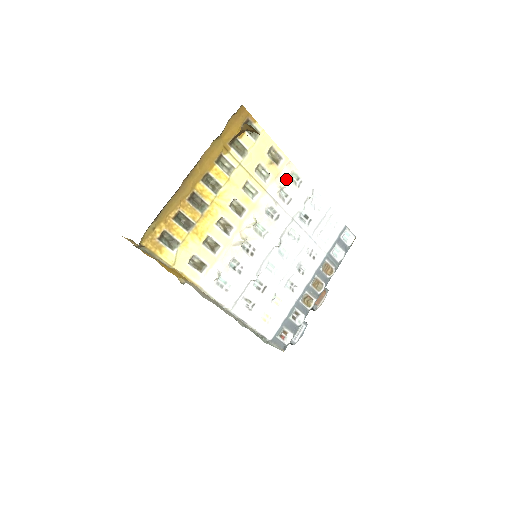
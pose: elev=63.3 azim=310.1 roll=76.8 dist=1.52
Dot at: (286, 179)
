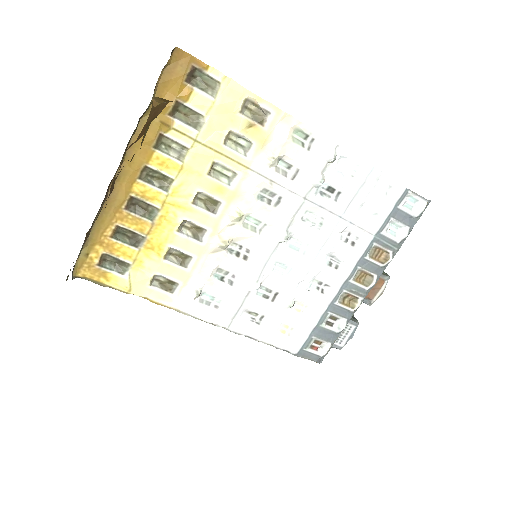
Dot at: (283, 143)
